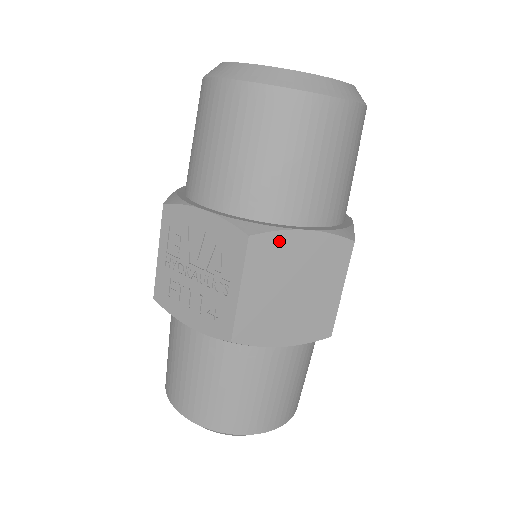
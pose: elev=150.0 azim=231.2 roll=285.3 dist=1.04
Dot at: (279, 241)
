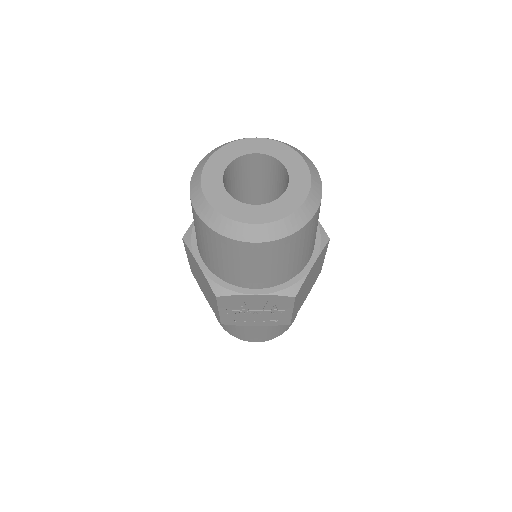
Dot at: (305, 282)
